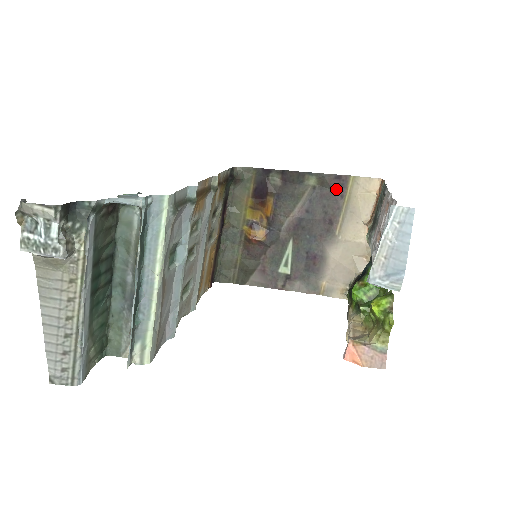
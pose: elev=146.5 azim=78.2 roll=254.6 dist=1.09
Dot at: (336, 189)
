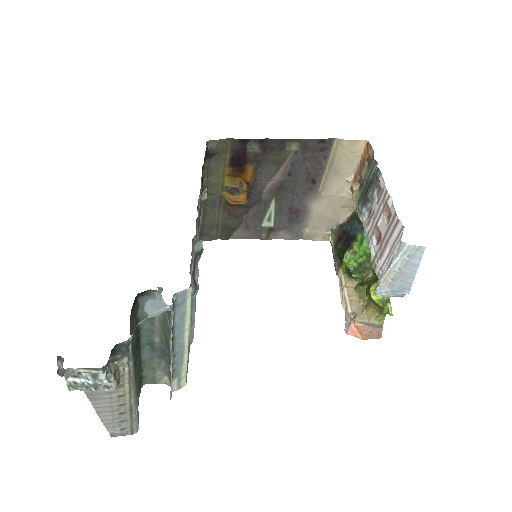
Dot at: (319, 152)
